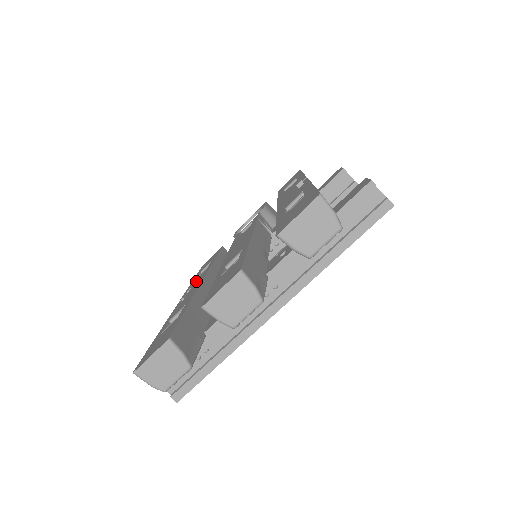
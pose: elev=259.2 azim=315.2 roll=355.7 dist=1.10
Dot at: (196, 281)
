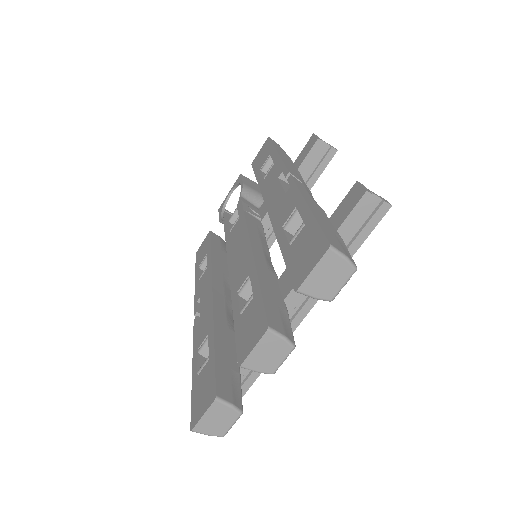
Dot at: (202, 288)
